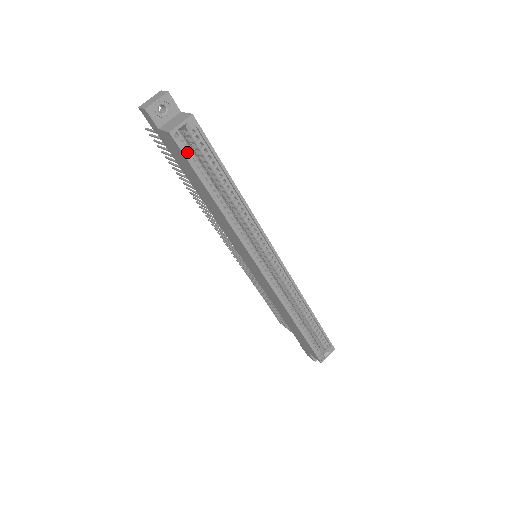
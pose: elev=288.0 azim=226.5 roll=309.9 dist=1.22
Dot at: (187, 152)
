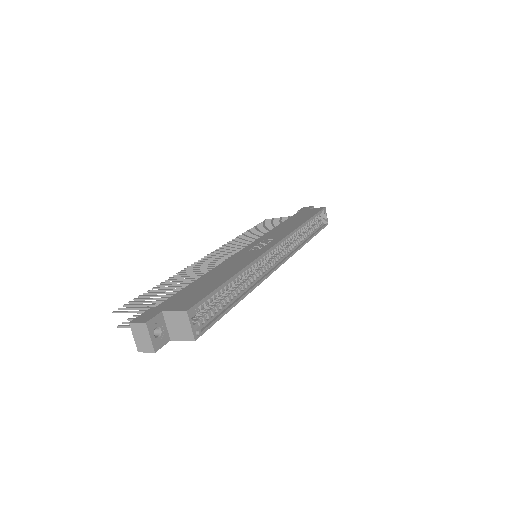
Dot at: (206, 322)
